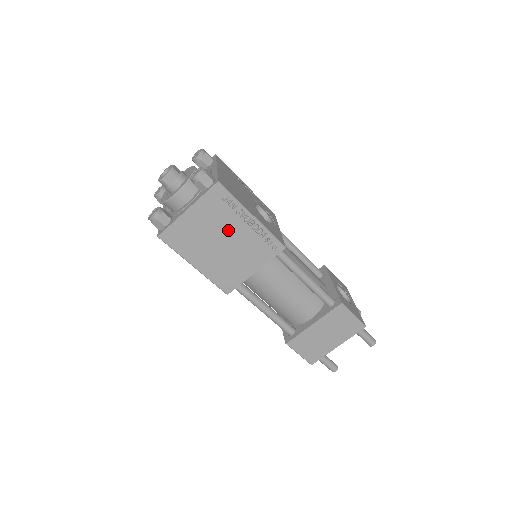
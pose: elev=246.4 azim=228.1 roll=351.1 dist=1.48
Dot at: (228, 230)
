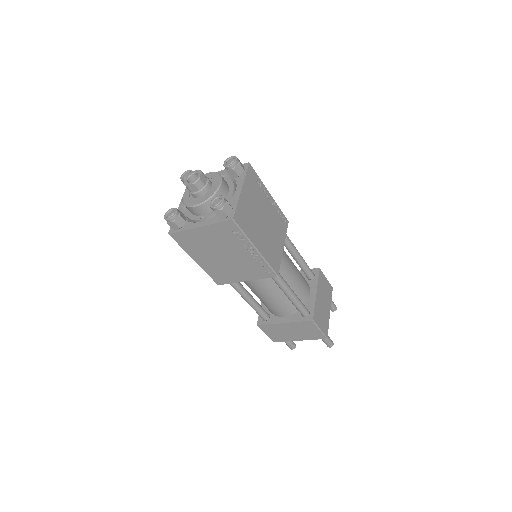
Dot at: (263, 208)
